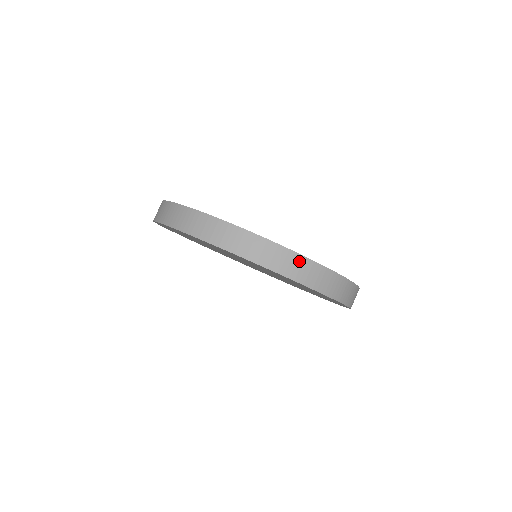
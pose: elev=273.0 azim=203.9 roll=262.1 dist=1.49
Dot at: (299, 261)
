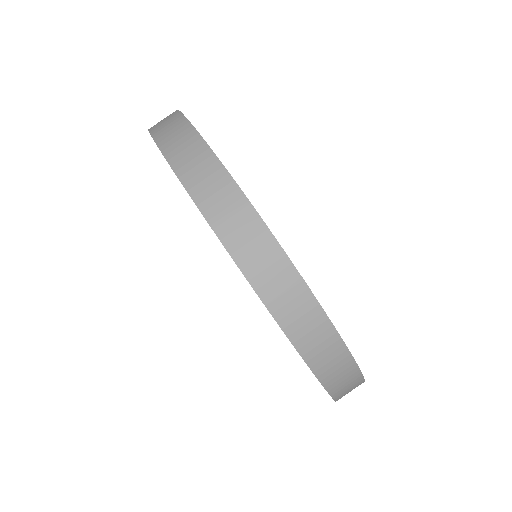
Dot at: (238, 205)
